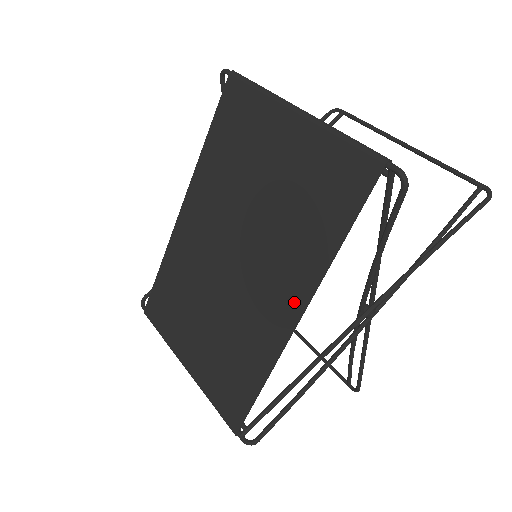
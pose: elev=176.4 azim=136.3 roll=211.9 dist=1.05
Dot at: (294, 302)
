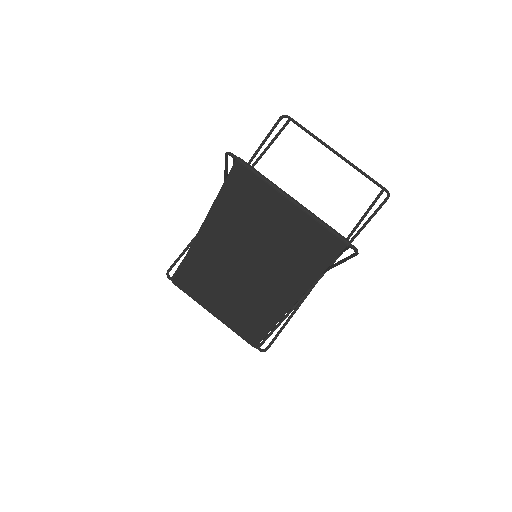
Dot at: (292, 295)
